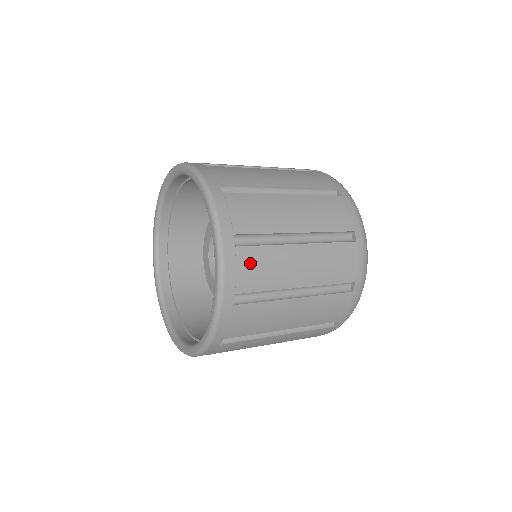
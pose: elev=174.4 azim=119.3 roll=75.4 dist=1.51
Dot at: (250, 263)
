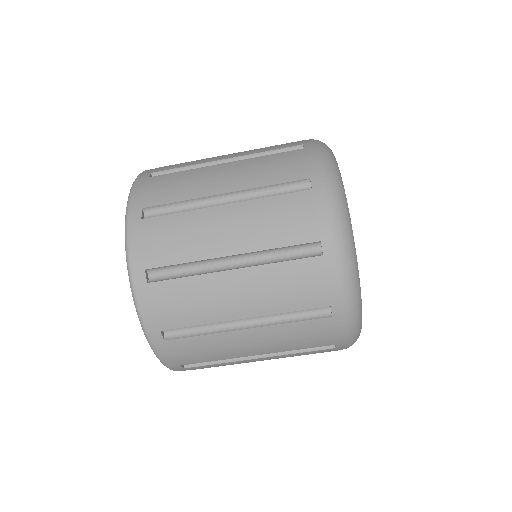
Dot at: (158, 233)
